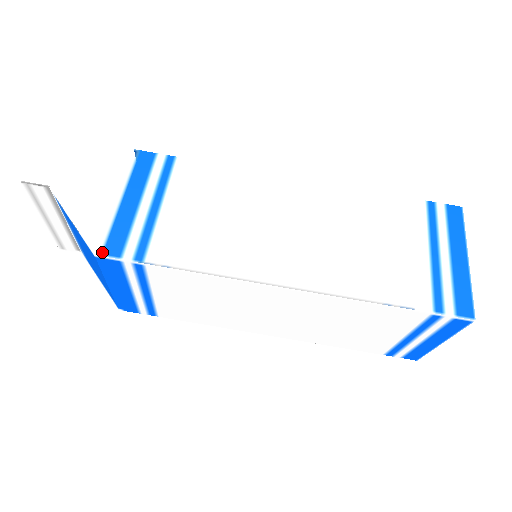
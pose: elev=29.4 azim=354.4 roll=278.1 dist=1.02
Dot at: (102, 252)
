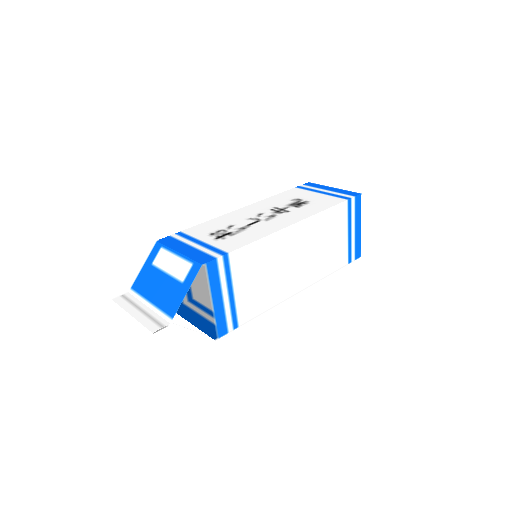
Dot at: (218, 337)
